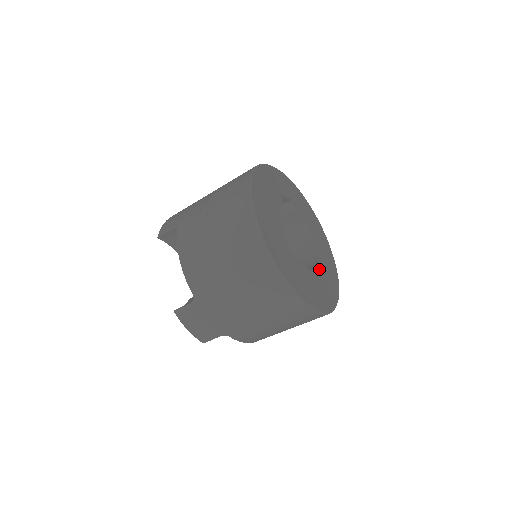
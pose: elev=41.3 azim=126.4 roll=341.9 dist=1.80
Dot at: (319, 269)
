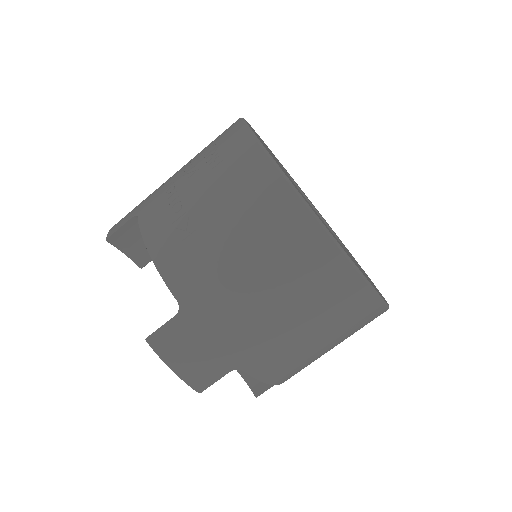
Dot at: occluded
